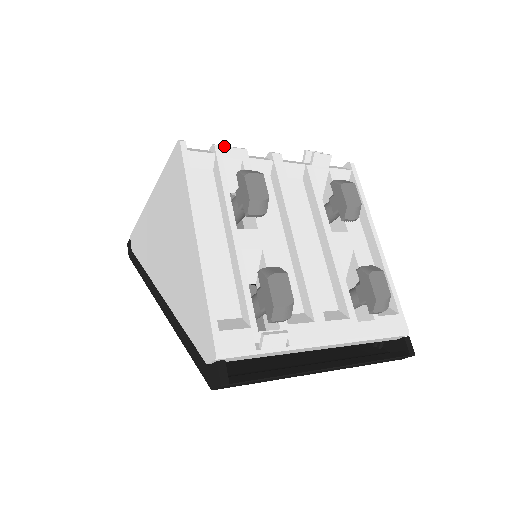
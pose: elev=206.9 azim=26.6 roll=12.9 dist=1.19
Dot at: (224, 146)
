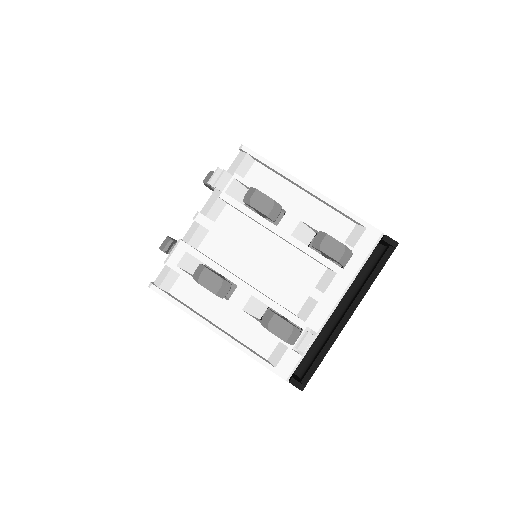
Dot at: (169, 257)
